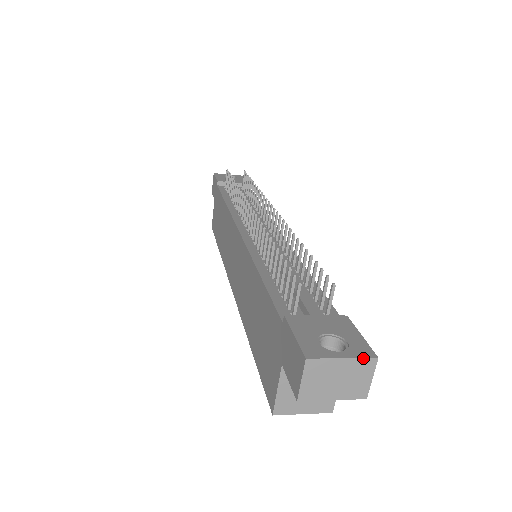
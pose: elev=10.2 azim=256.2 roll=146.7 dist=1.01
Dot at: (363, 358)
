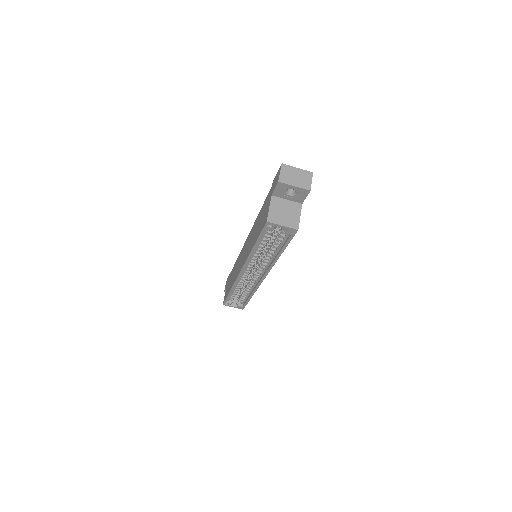
Dot at: (306, 171)
